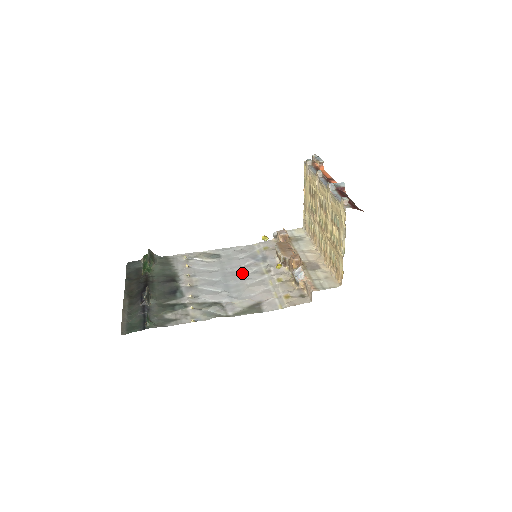
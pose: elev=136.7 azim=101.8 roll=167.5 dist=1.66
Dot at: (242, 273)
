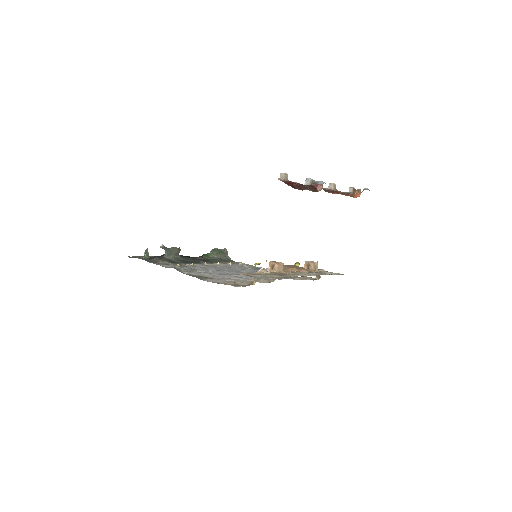
Dot at: occluded
